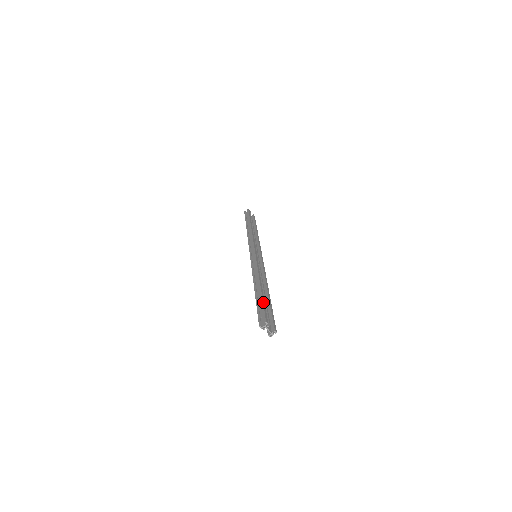
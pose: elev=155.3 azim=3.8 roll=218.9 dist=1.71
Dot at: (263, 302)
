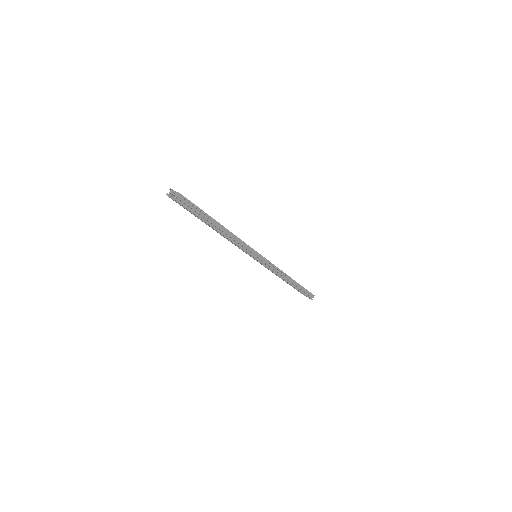
Dot at: occluded
